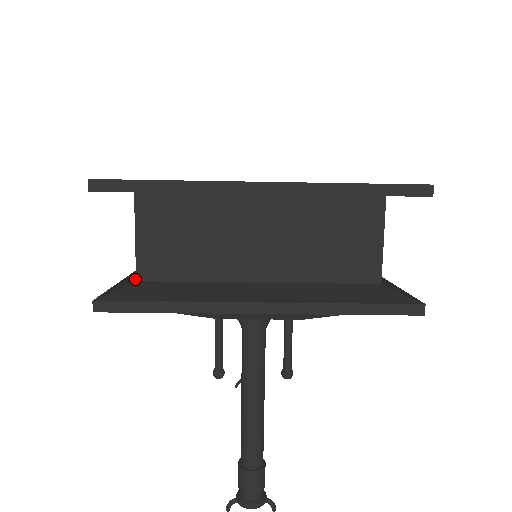
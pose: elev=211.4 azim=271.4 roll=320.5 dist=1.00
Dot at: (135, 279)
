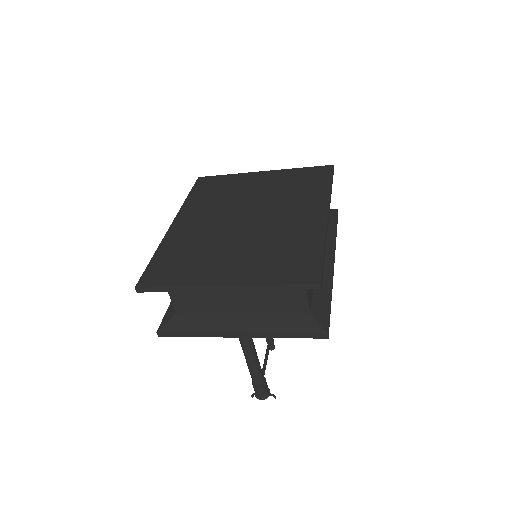
Dot at: occluded
